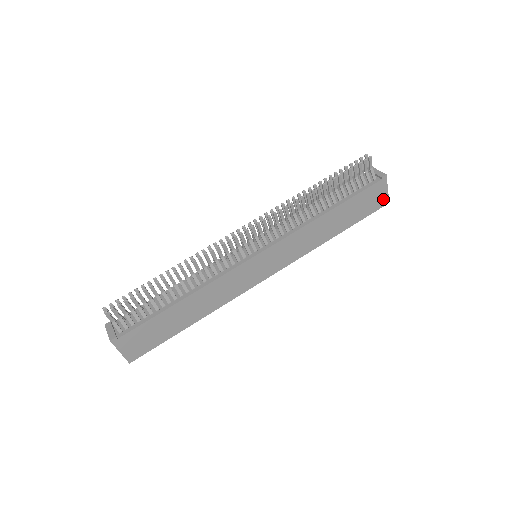
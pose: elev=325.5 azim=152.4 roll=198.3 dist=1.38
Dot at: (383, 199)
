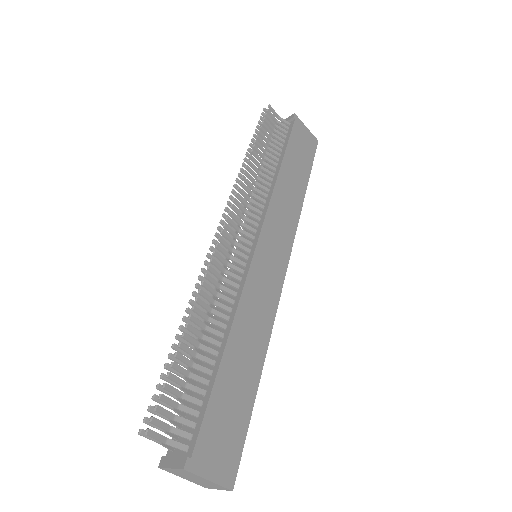
Dot at: (311, 139)
